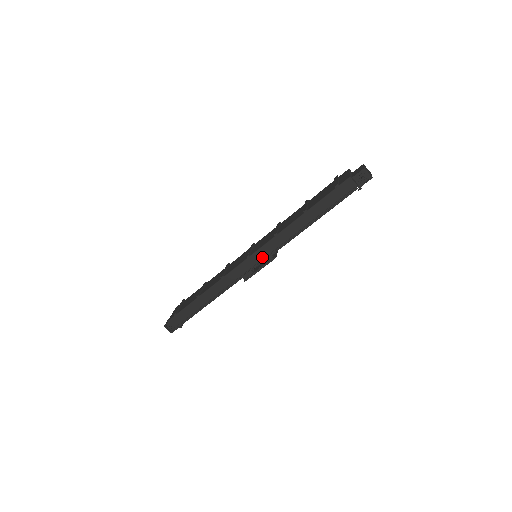
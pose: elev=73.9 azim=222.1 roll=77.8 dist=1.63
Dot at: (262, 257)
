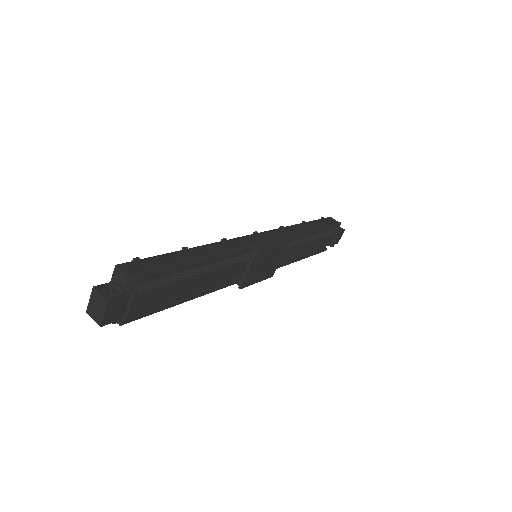
Dot at: (273, 237)
